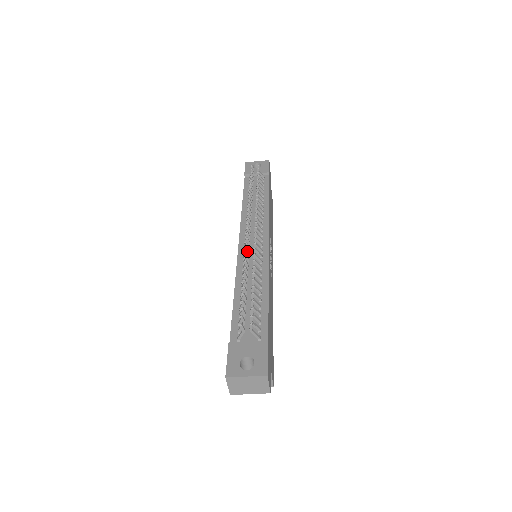
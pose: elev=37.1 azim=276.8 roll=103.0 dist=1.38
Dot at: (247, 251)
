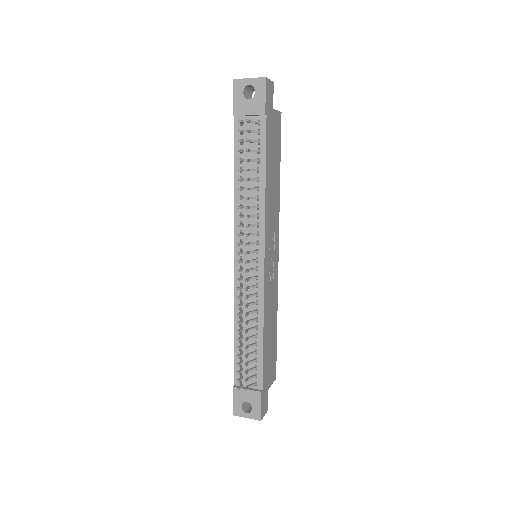
Dot at: (239, 298)
